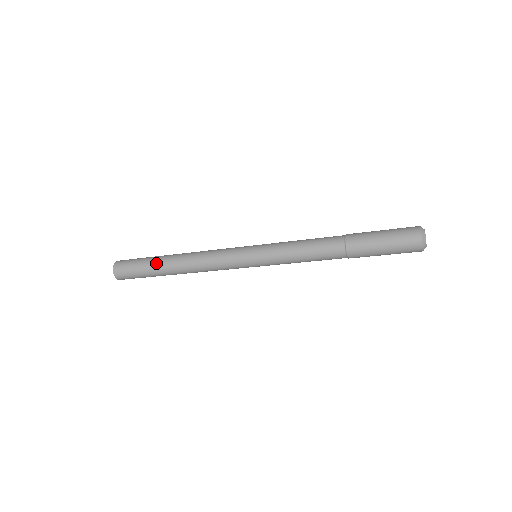
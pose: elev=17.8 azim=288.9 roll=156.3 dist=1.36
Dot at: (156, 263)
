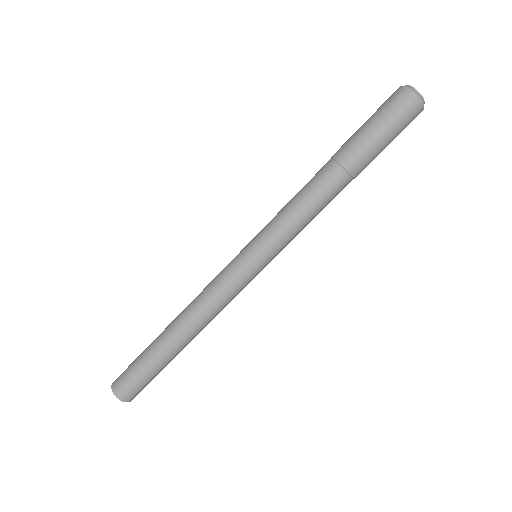
Dot at: (153, 342)
